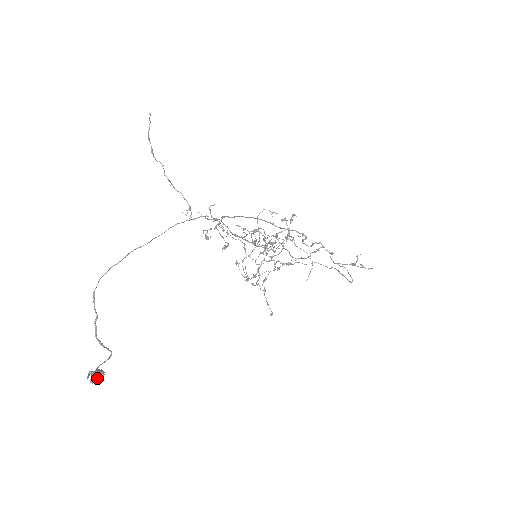
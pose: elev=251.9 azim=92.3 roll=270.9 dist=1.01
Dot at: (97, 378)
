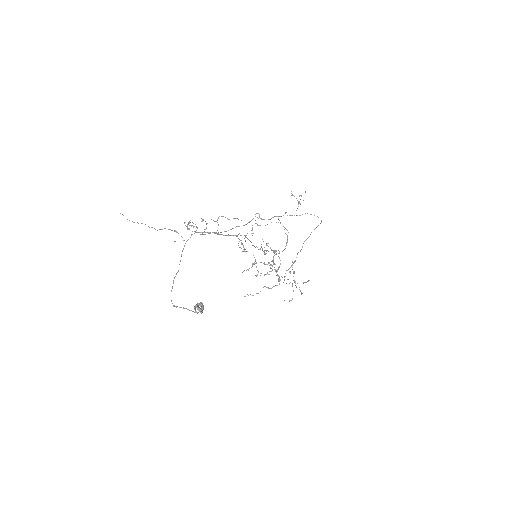
Dot at: occluded
